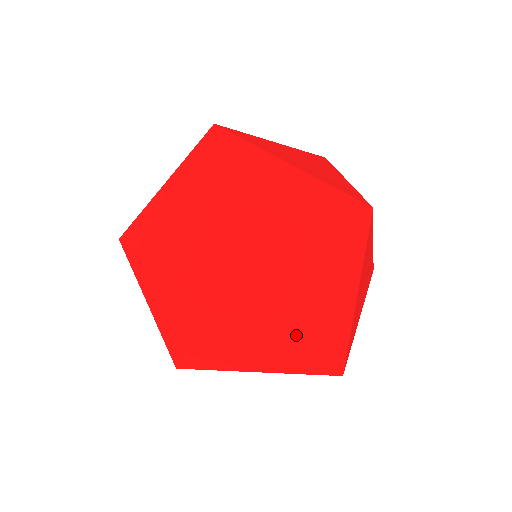
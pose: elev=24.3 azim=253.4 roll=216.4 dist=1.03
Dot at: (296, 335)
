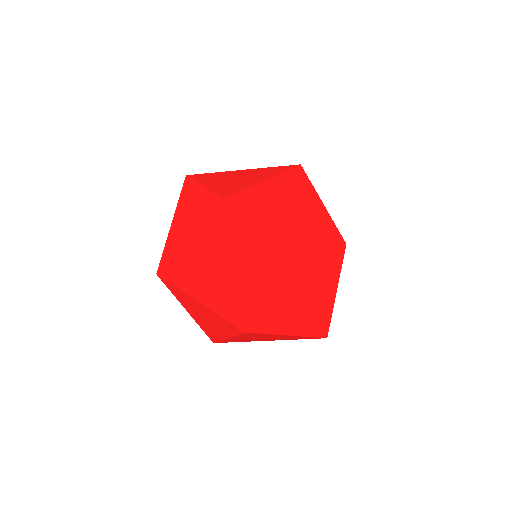
Dot at: (299, 332)
